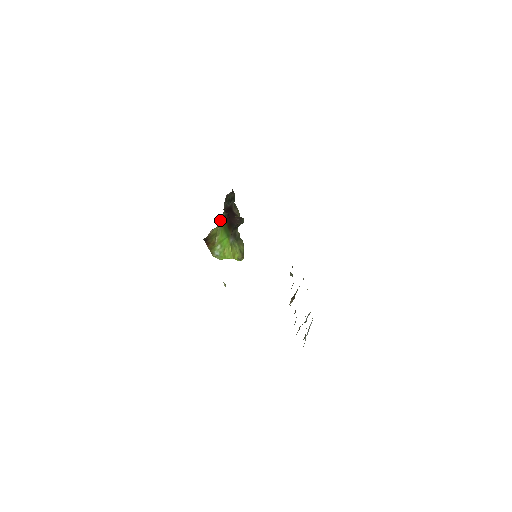
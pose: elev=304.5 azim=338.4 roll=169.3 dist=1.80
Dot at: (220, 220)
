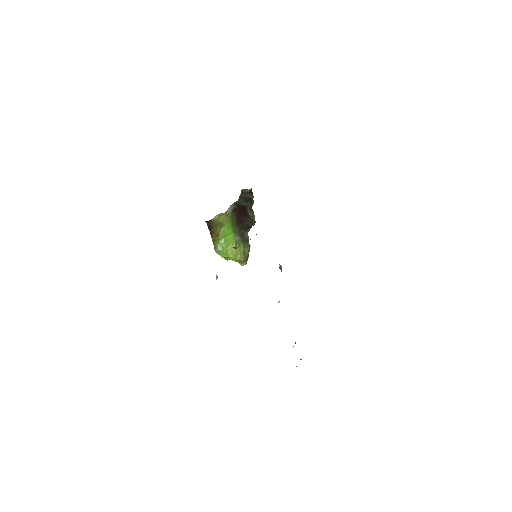
Dot at: (229, 210)
